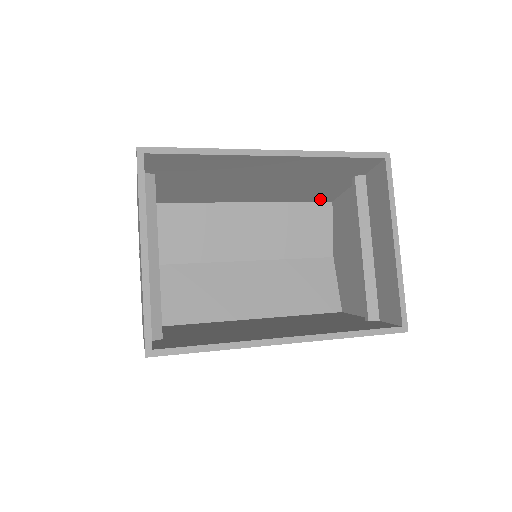
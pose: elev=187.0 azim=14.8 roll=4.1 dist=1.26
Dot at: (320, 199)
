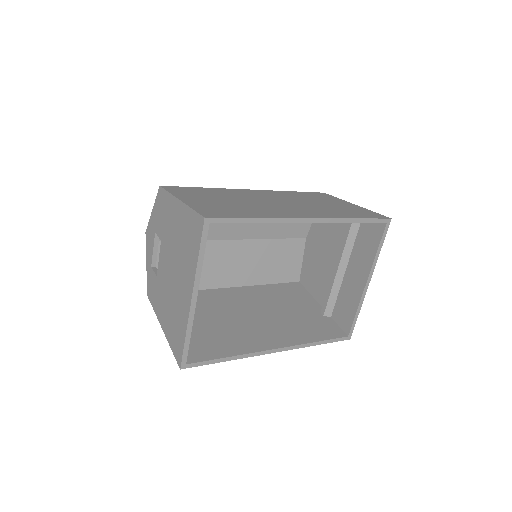
Dot at: occluded
